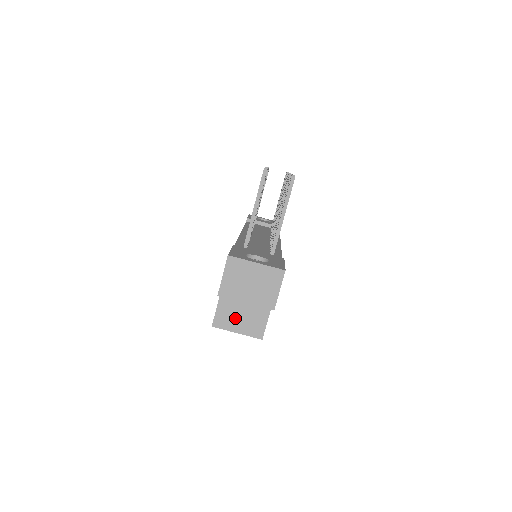
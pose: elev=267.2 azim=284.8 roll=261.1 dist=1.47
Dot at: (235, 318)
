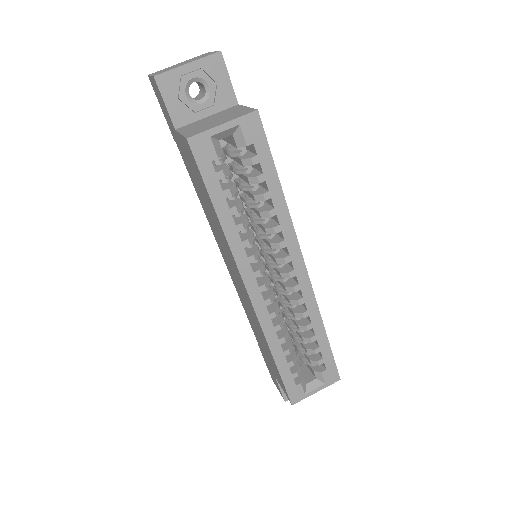
Dot at: (210, 125)
